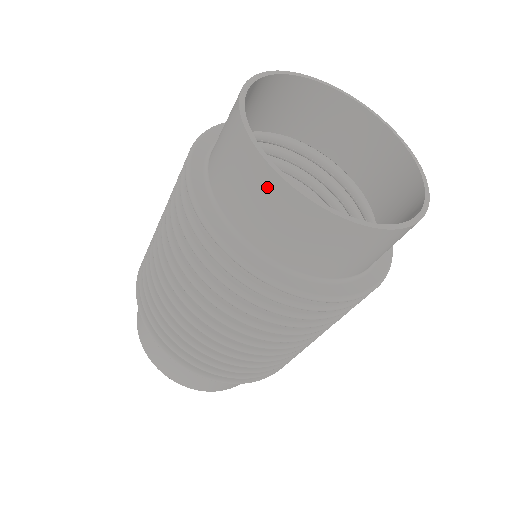
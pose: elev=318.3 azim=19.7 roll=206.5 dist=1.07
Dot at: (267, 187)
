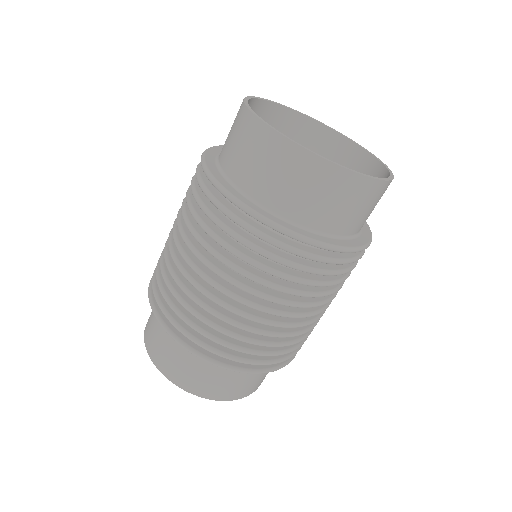
Dot at: (247, 128)
